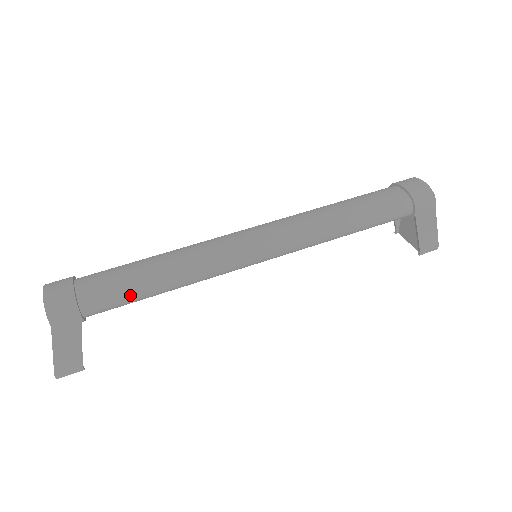
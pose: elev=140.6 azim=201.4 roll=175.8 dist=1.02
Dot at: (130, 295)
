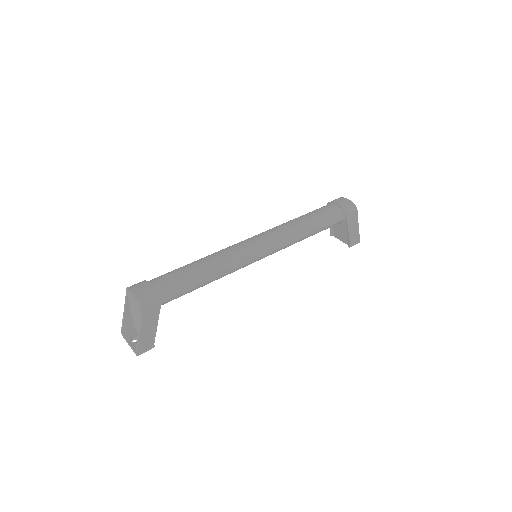
Dot at: (189, 287)
